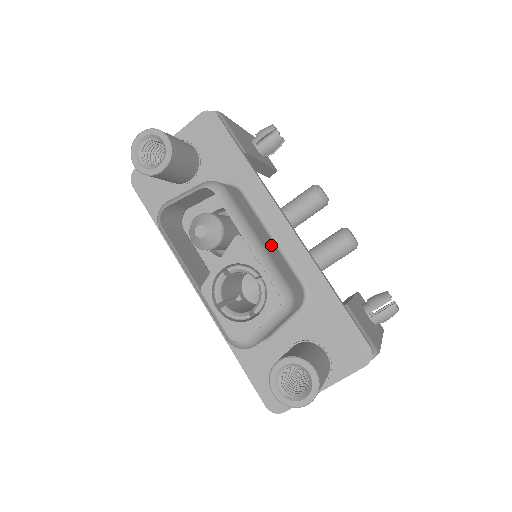
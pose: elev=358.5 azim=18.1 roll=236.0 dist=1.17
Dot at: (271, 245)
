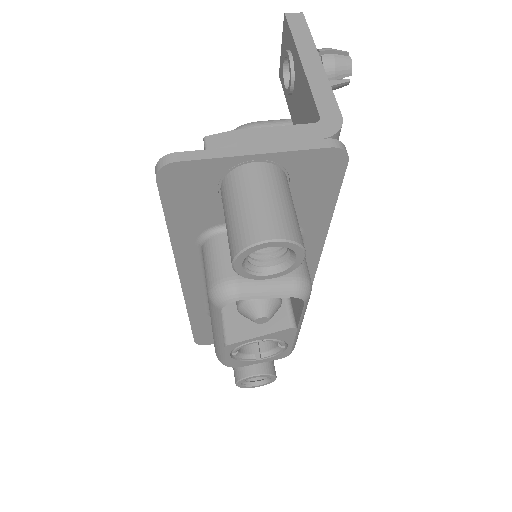
Dot at: occluded
